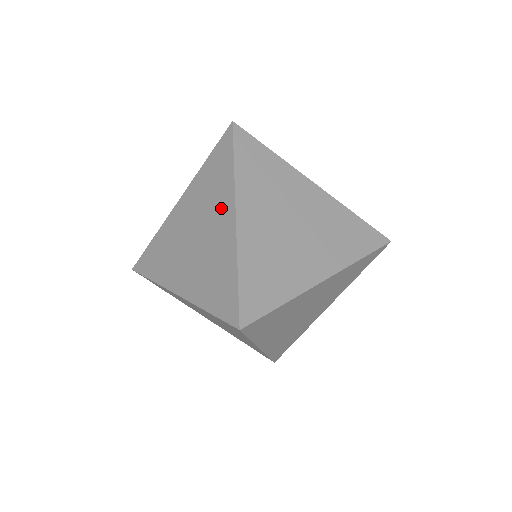
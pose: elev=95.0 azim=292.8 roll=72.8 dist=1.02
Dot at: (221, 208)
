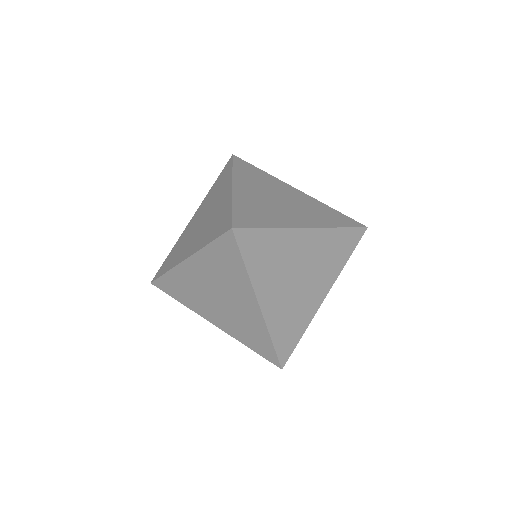
Dot at: (222, 191)
